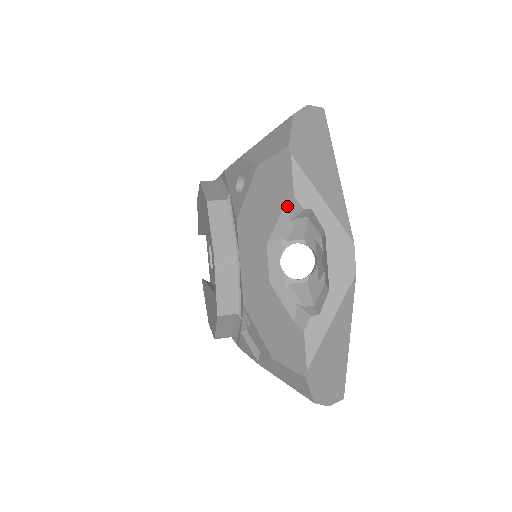
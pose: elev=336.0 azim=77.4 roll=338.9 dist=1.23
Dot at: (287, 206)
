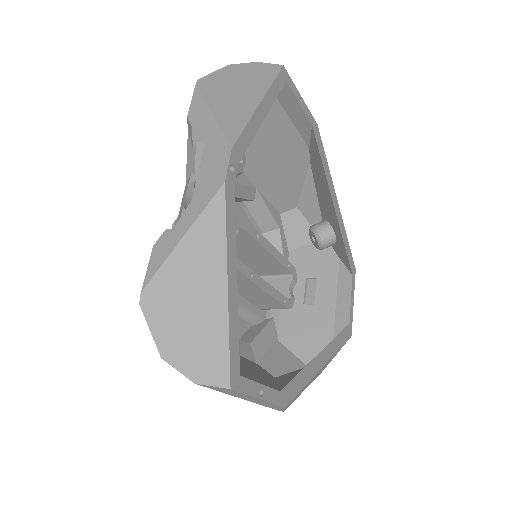
Dot at: (189, 133)
